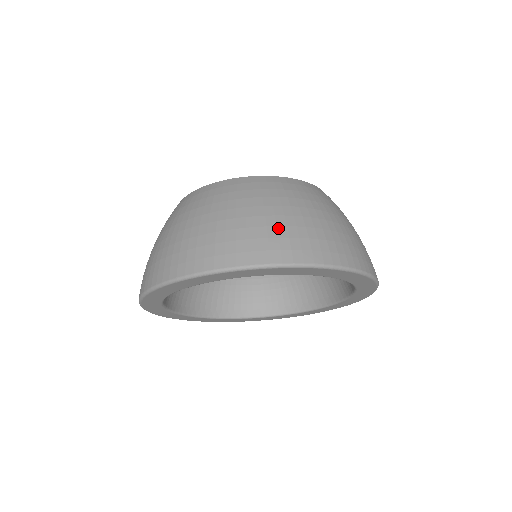
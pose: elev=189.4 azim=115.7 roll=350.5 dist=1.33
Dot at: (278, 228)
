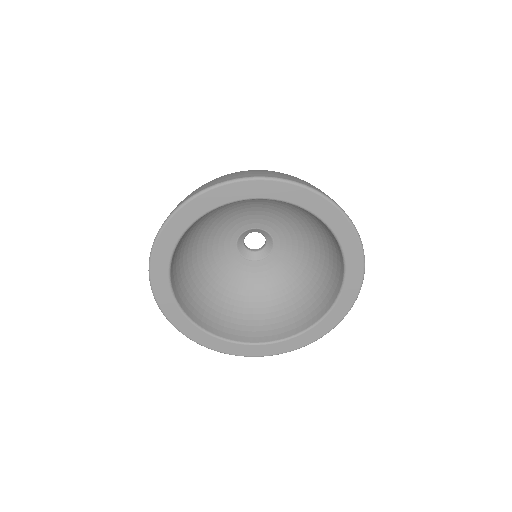
Dot at: occluded
